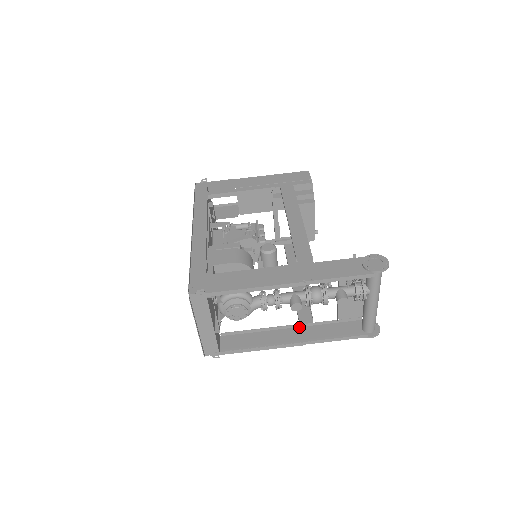
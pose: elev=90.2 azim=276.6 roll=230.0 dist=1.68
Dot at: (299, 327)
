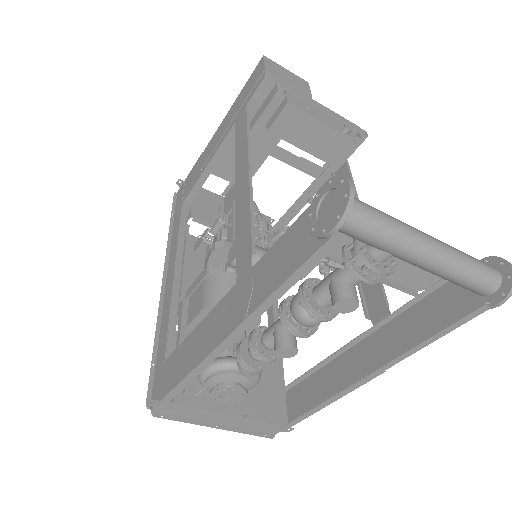
Dot at: (371, 334)
